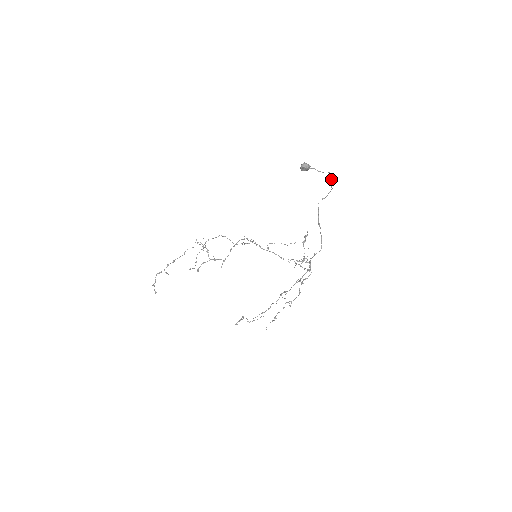
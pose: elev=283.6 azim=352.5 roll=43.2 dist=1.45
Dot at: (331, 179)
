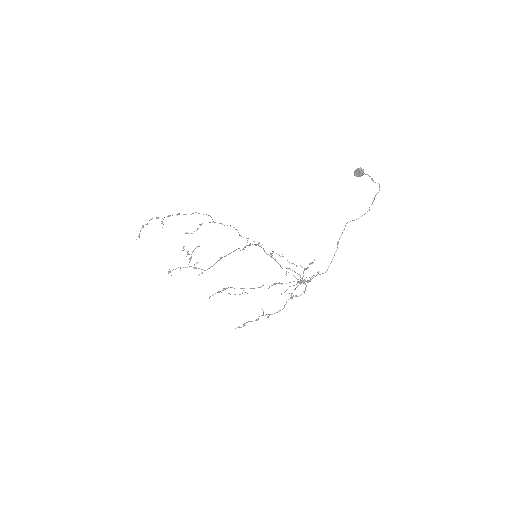
Dot at: (377, 193)
